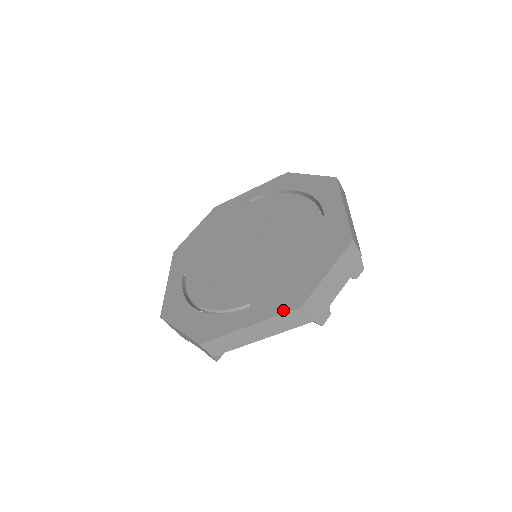
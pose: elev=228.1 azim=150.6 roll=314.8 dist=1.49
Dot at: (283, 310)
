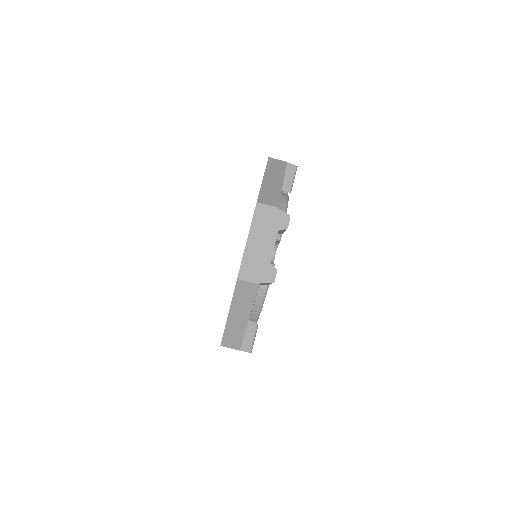
Dot at: (234, 289)
